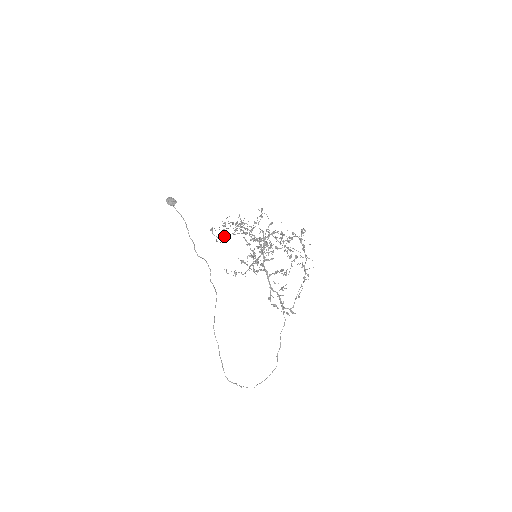
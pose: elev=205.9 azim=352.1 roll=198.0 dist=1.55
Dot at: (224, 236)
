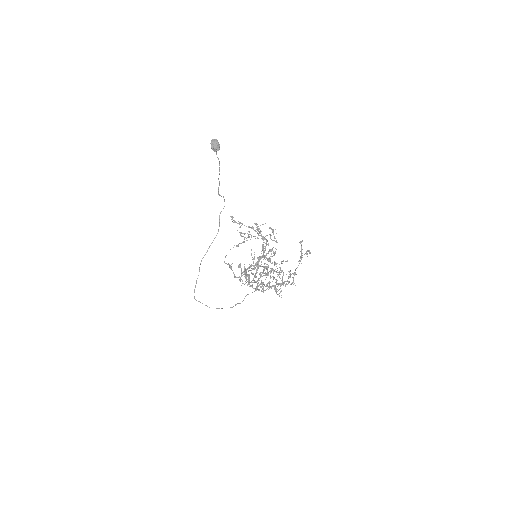
Dot at: (240, 227)
